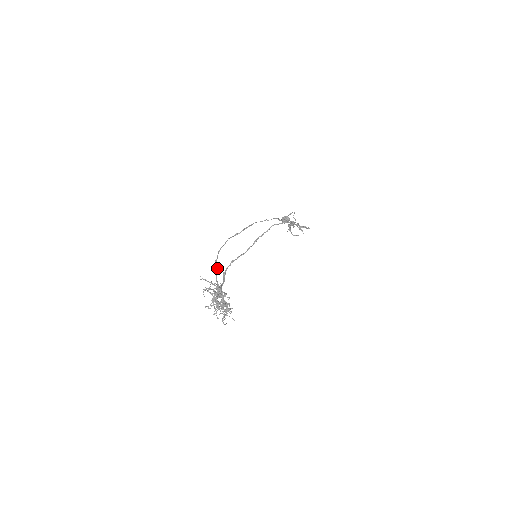
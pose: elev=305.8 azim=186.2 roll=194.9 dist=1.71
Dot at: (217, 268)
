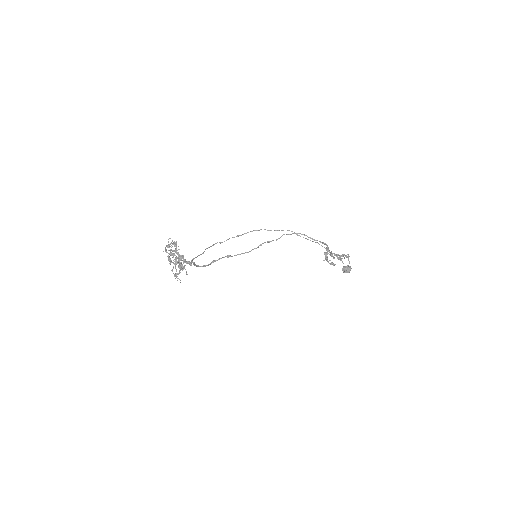
Dot at: (203, 252)
